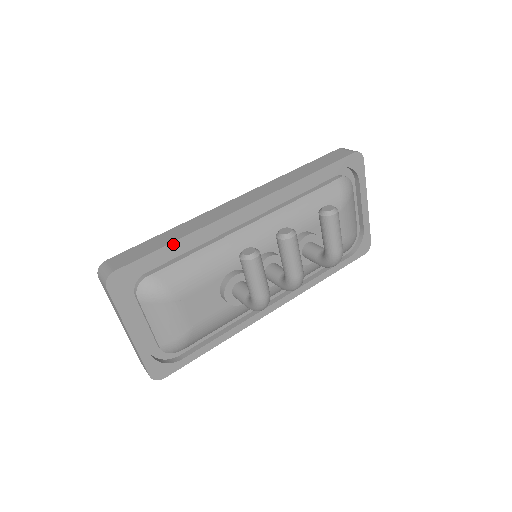
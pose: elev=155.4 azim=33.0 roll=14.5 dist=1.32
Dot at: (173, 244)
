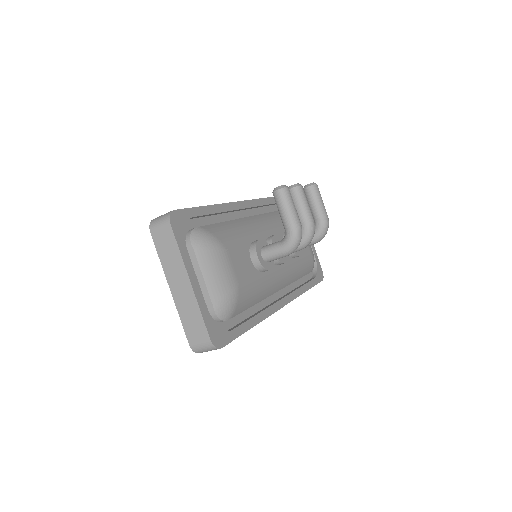
Dot at: (209, 207)
